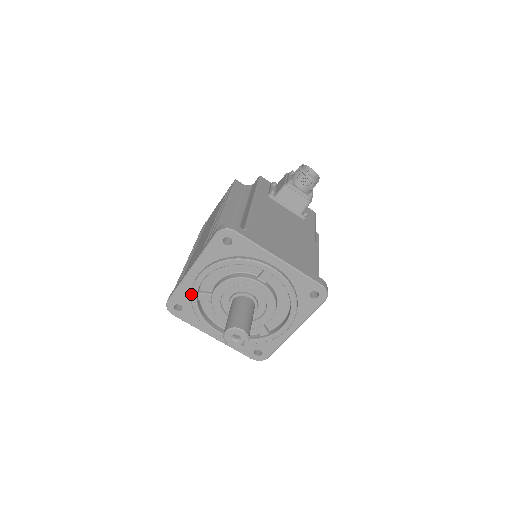
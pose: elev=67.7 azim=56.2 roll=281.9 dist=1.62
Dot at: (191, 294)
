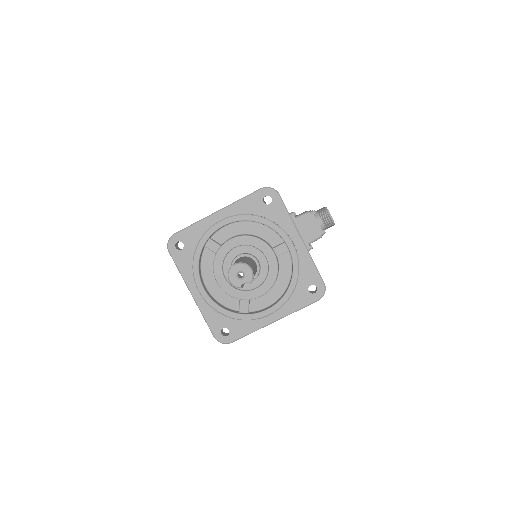
Dot at: (204, 235)
